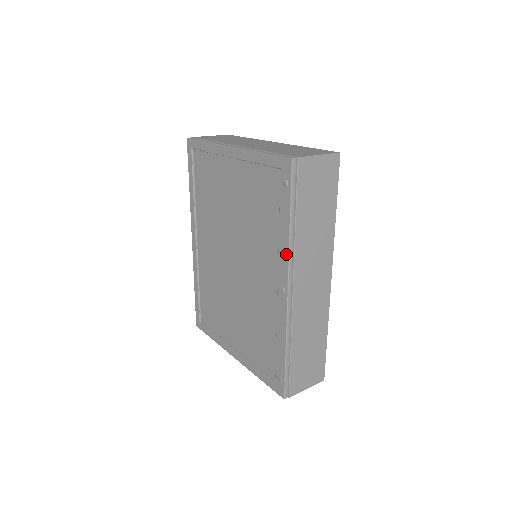
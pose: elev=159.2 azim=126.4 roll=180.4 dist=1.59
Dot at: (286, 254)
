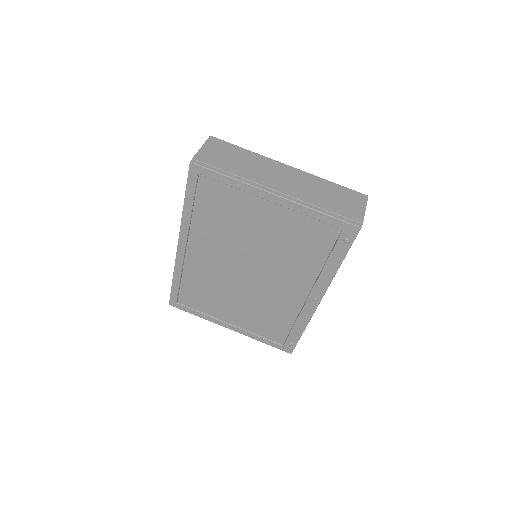
Dot at: (328, 281)
